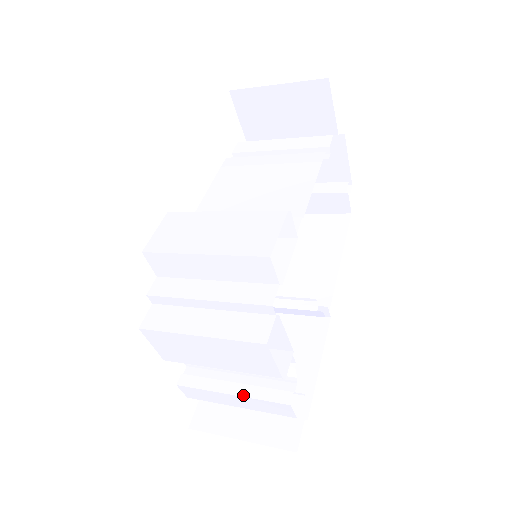
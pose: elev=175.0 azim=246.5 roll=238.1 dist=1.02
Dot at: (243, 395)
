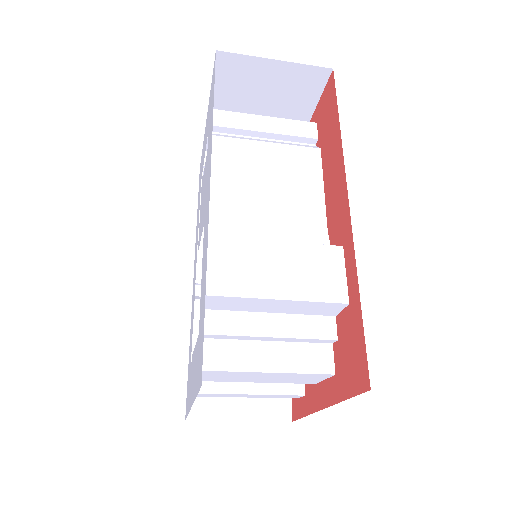
Dot at: (261, 393)
